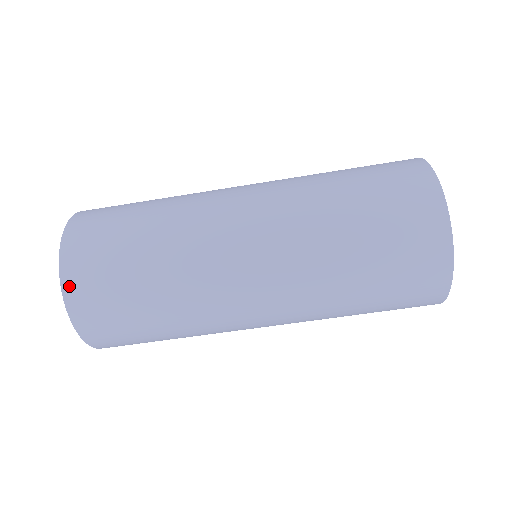
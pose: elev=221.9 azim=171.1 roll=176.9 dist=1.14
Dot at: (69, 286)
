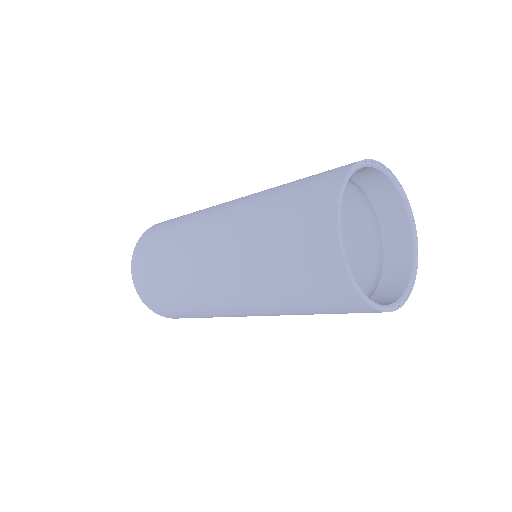
Dot at: (136, 282)
